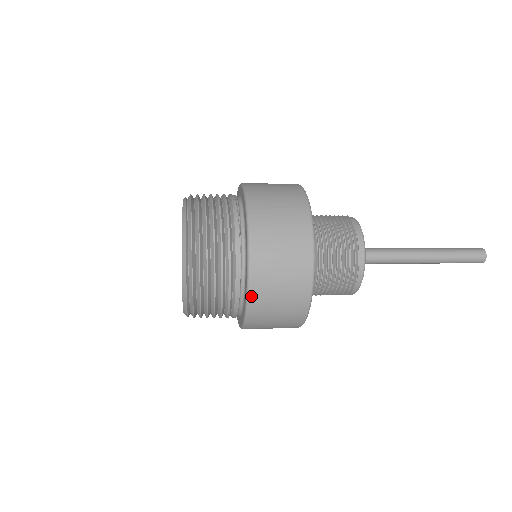
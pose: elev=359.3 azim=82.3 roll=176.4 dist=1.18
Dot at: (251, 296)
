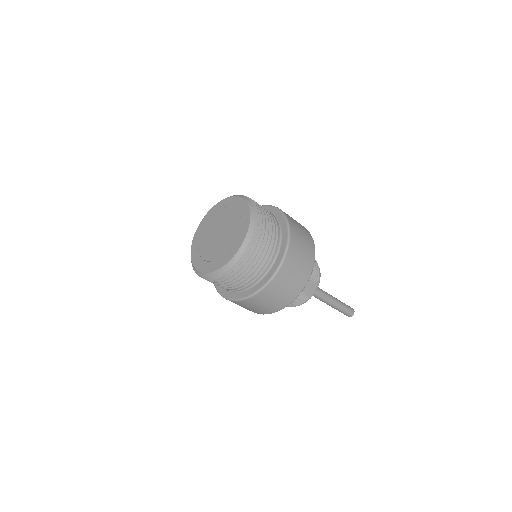
Dot at: (288, 220)
